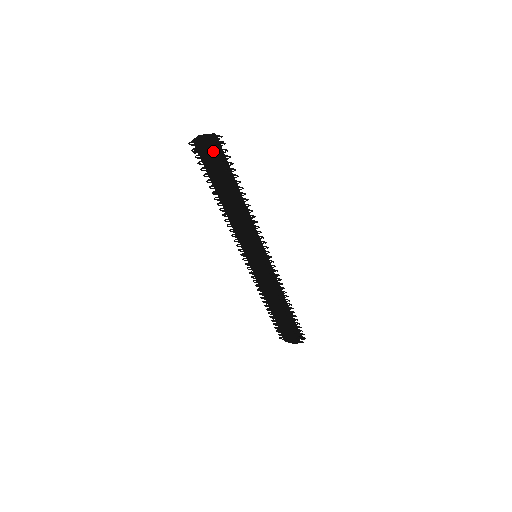
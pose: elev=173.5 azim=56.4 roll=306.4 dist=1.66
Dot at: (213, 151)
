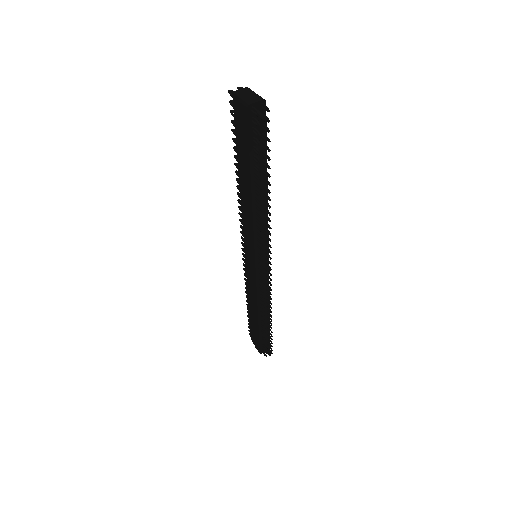
Dot at: (249, 122)
